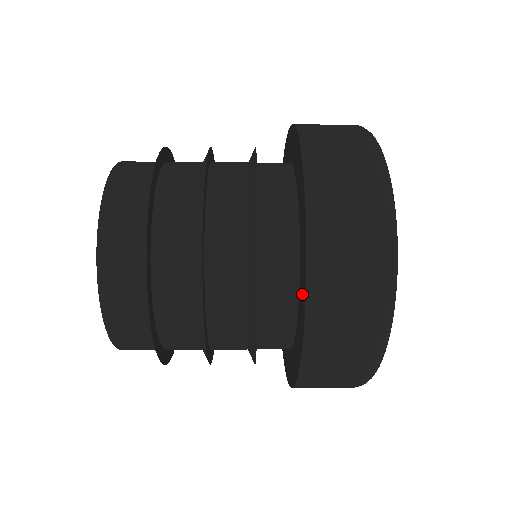
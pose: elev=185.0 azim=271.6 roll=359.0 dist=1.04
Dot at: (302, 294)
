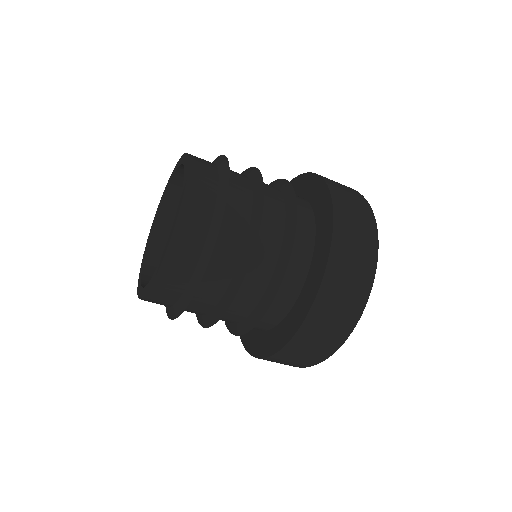
Dot at: (297, 317)
